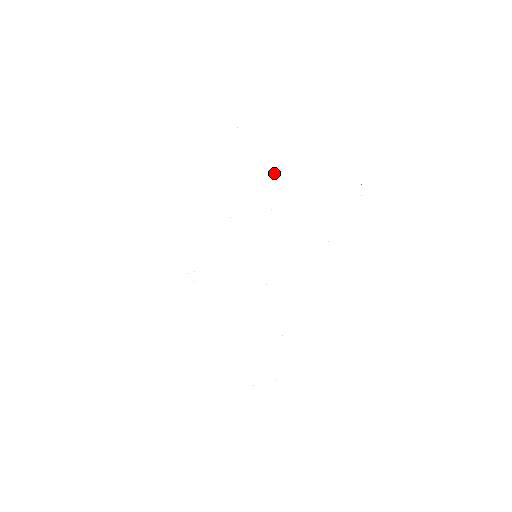
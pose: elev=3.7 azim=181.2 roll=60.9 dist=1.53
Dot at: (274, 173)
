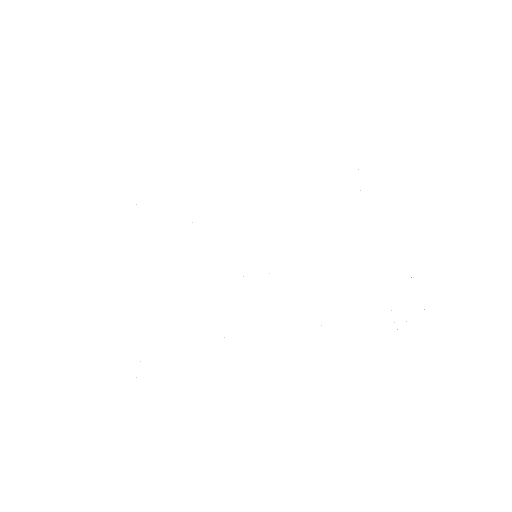
Dot at: occluded
